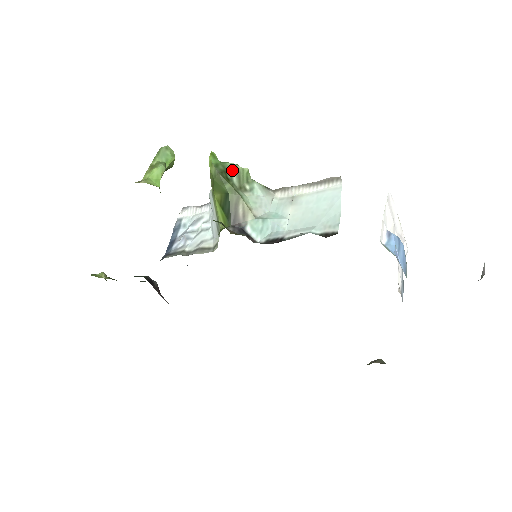
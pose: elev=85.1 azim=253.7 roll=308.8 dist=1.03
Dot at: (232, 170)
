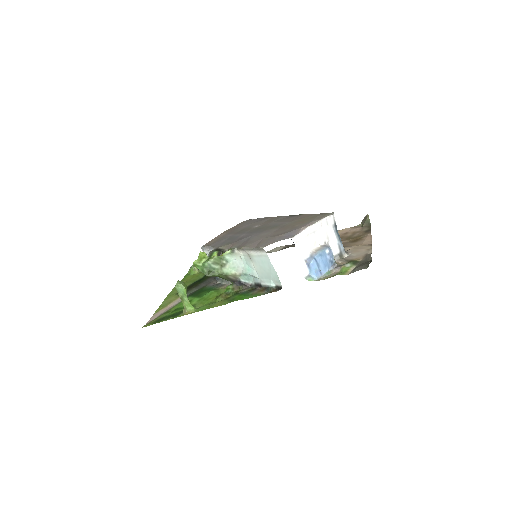
Dot at: (211, 266)
